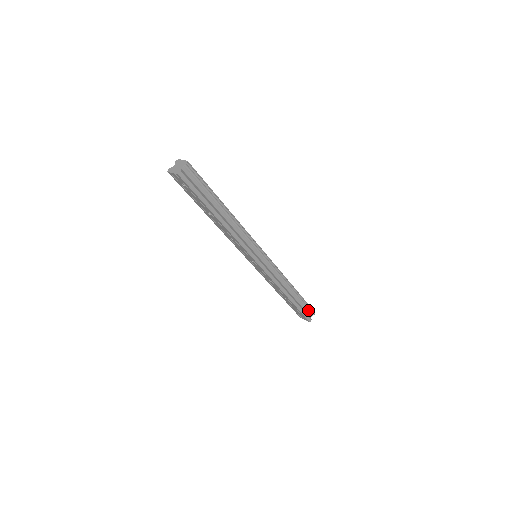
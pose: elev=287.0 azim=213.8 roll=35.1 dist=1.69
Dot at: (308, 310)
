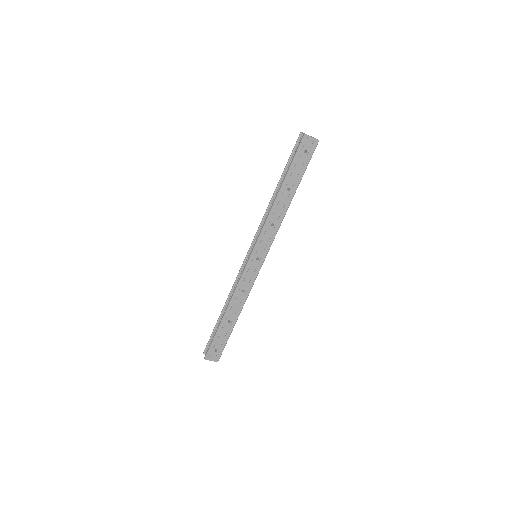
Dot at: occluded
